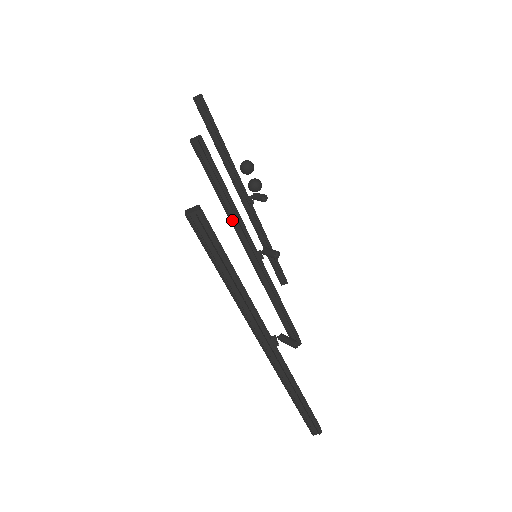
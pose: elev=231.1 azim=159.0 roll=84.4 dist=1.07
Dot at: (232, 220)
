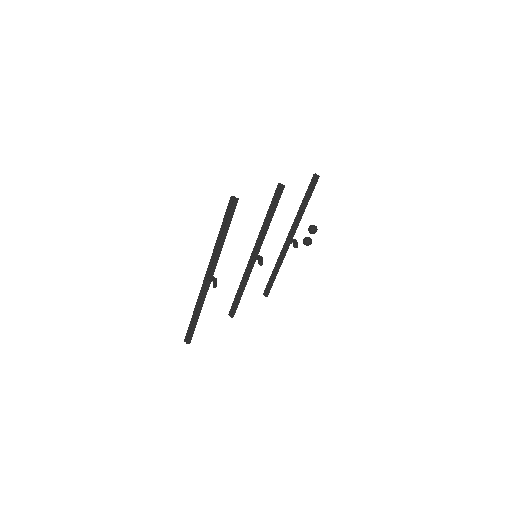
Dot at: (262, 230)
